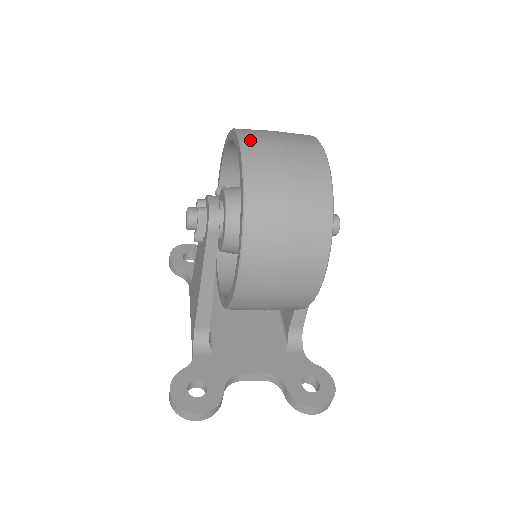
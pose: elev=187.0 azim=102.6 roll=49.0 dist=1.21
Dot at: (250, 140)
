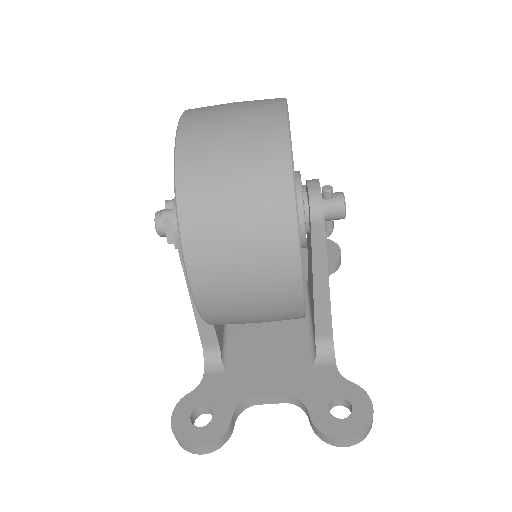
Dot at: (191, 119)
